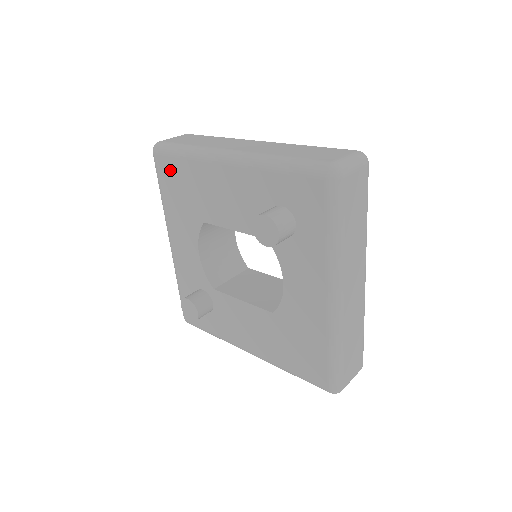
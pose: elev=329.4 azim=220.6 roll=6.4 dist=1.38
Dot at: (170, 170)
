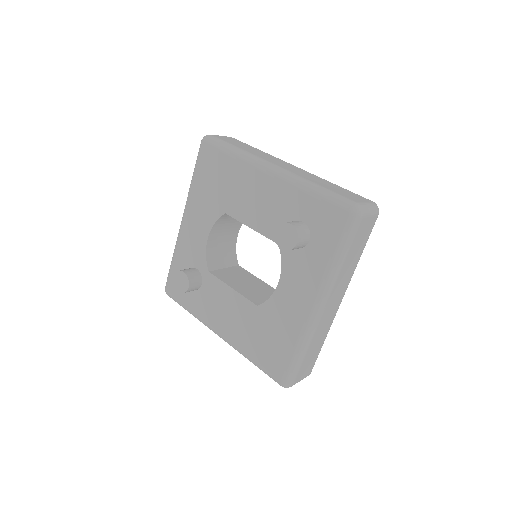
Dot at: (212, 161)
